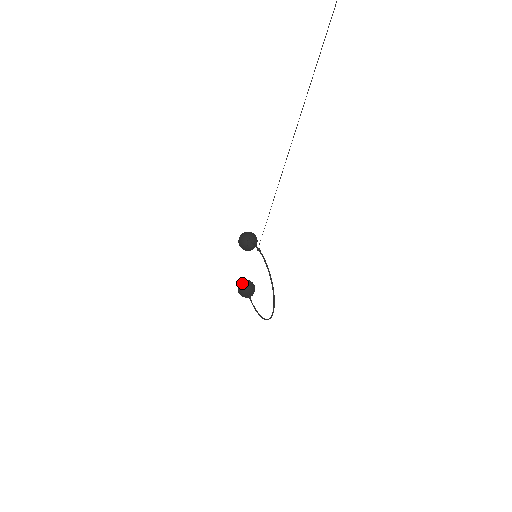
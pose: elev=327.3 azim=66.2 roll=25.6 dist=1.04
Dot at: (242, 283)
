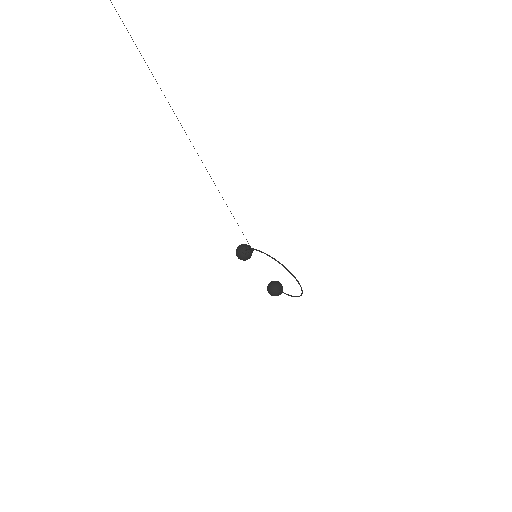
Dot at: (268, 287)
